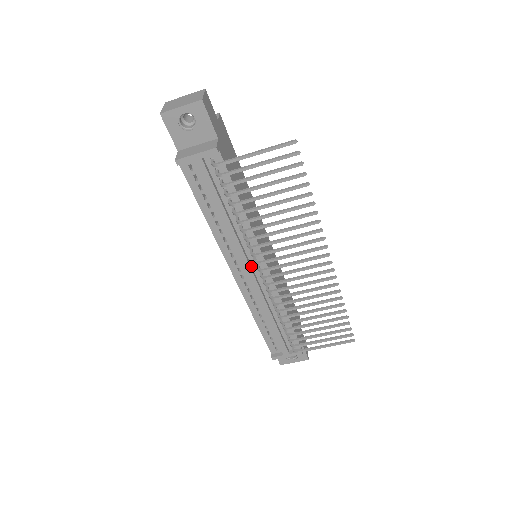
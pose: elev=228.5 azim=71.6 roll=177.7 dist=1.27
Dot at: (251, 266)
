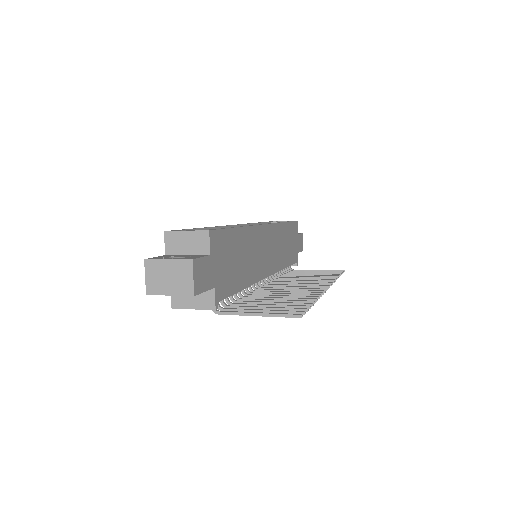
Dot at: occluded
